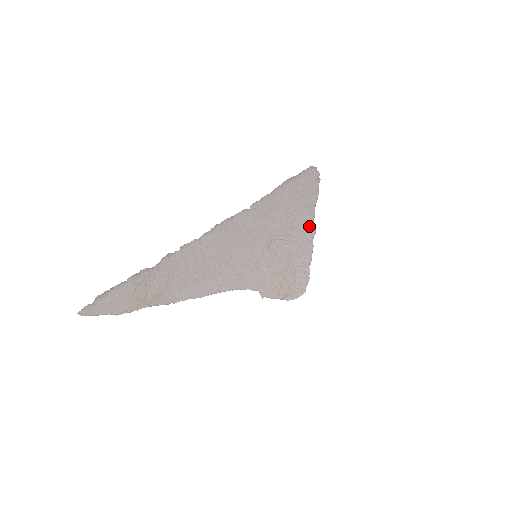
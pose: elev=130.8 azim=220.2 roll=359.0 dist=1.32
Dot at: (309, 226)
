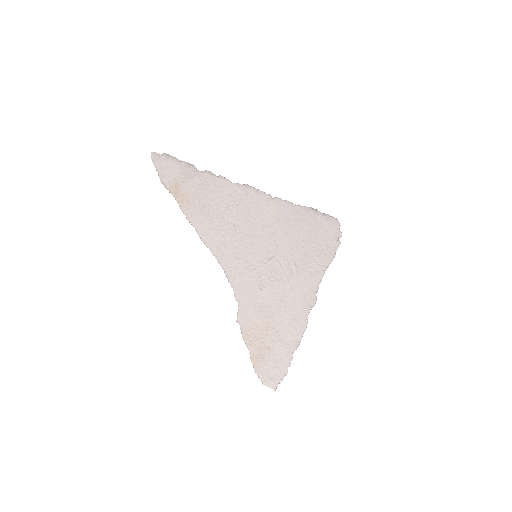
Dot at: (312, 287)
